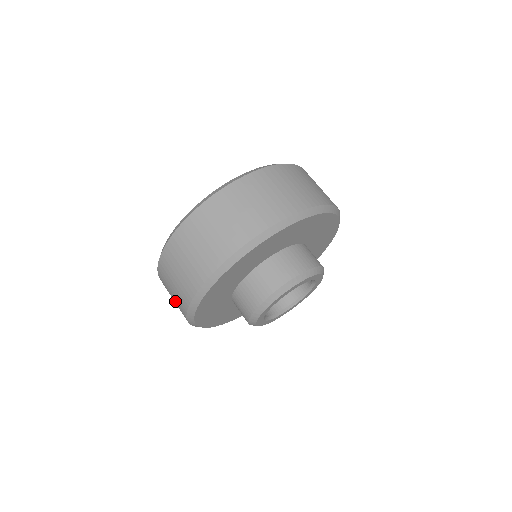
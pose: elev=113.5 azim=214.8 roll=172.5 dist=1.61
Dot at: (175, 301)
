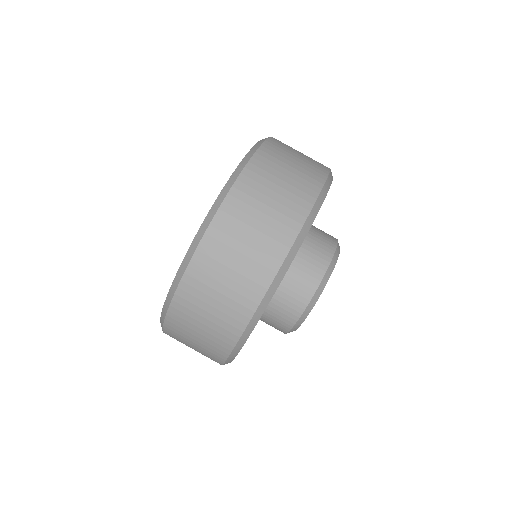
Dot at: occluded
